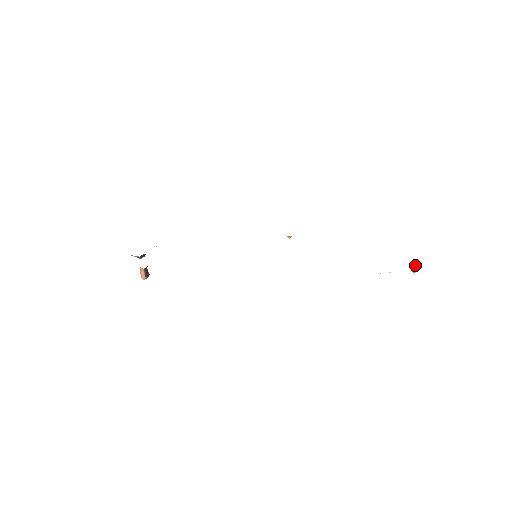
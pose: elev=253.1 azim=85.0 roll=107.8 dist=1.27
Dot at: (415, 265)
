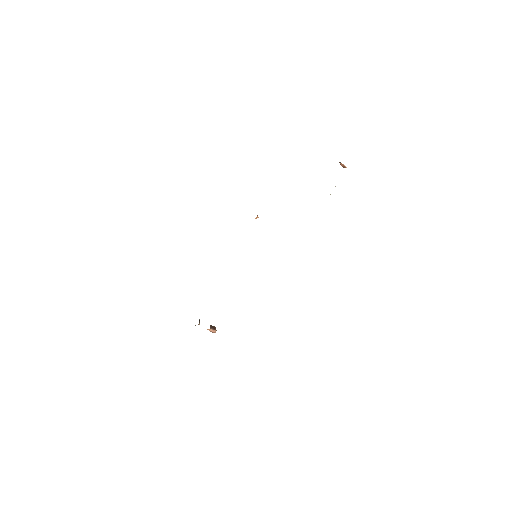
Dot at: (342, 164)
